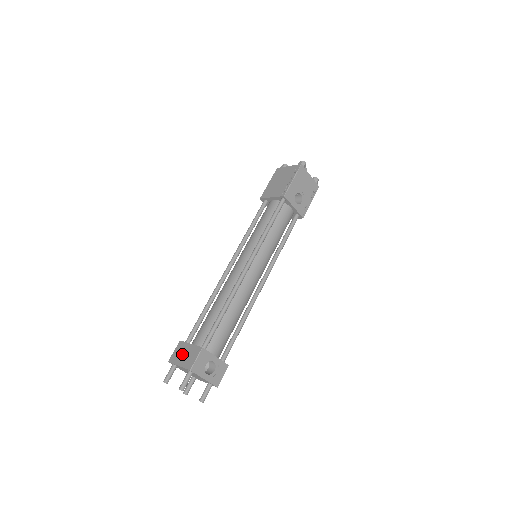
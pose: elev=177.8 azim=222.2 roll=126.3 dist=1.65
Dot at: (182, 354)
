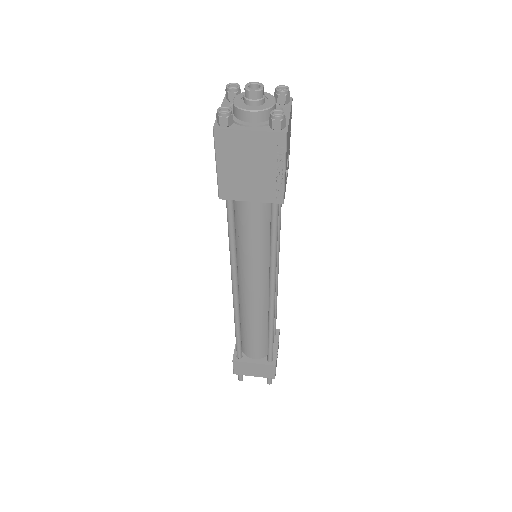
Dot at: (250, 370)
